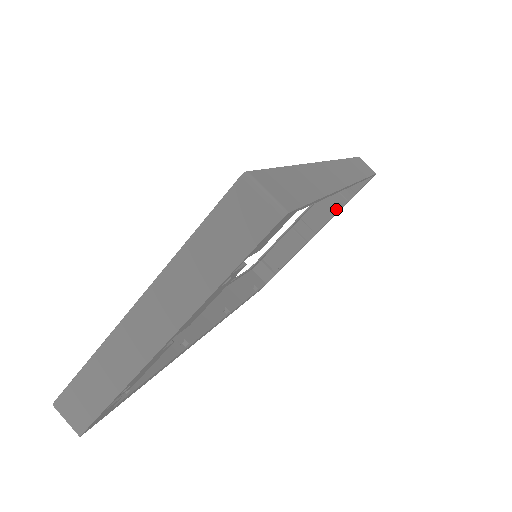
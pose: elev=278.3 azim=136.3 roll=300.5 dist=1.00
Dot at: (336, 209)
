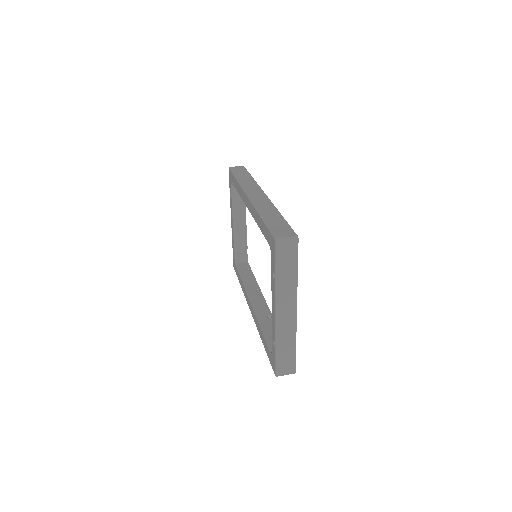
Dot at: occluded
